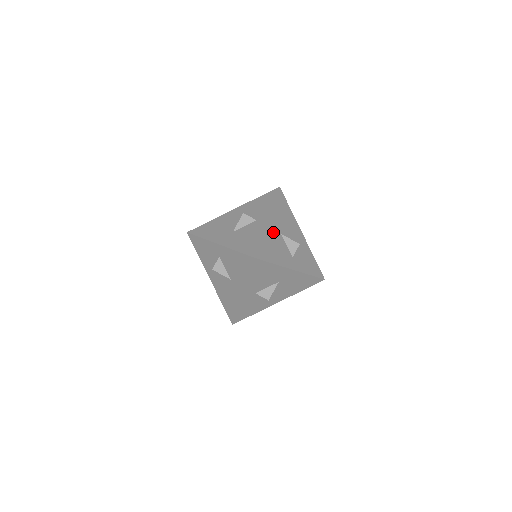
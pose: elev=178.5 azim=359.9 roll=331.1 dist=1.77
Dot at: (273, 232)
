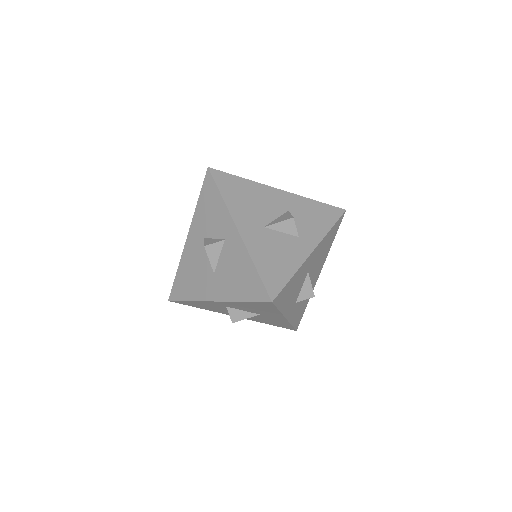
Dot at: (305, 268)
